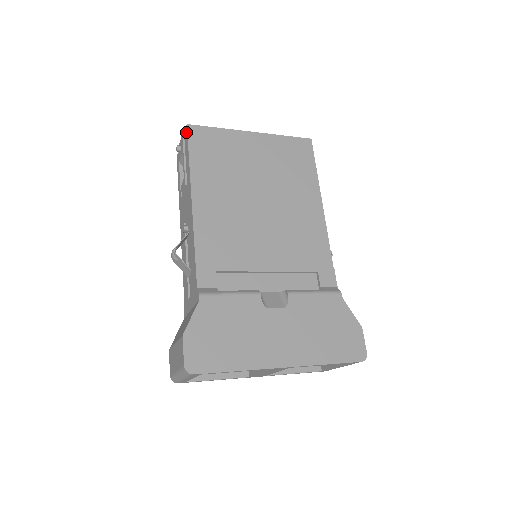
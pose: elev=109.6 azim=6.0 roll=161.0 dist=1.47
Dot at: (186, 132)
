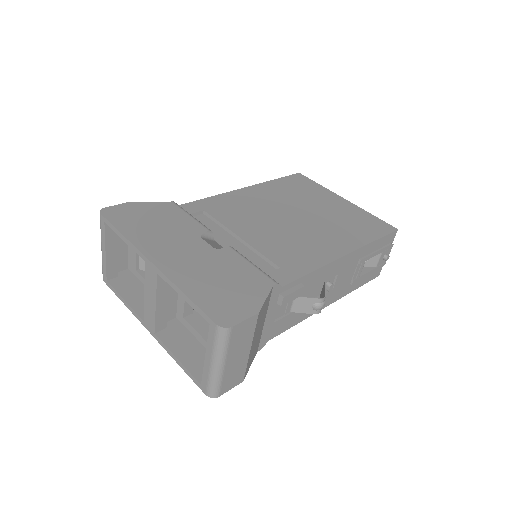
Dot at: occluded
